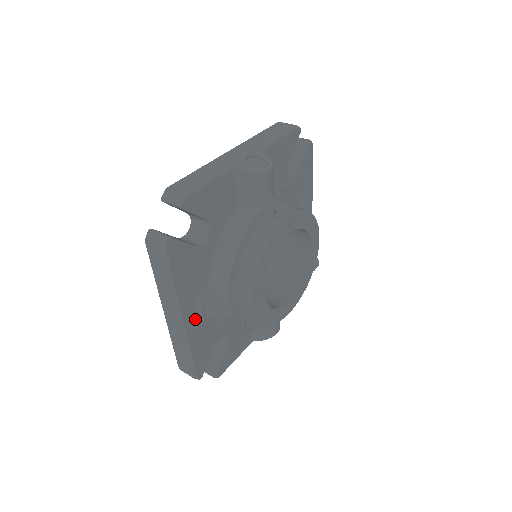
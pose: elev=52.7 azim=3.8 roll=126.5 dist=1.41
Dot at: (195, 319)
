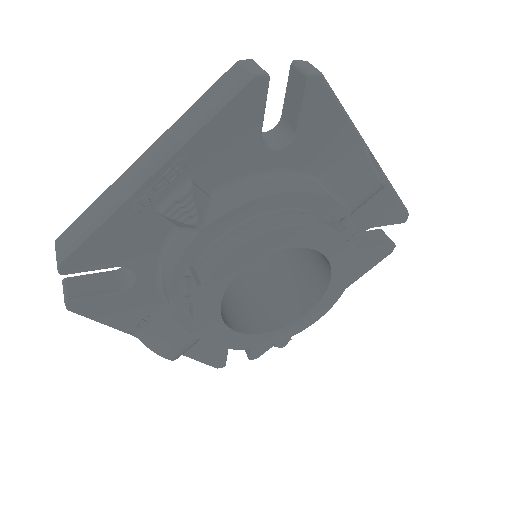
Dot at: (157, 199)
